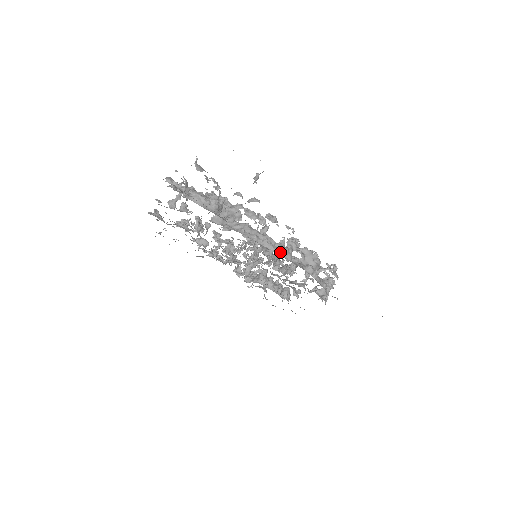
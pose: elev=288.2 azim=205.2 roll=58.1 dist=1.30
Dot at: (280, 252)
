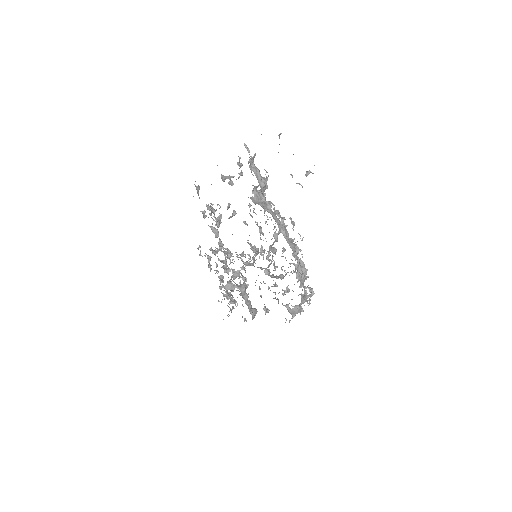
Dot at: (289, 243)
